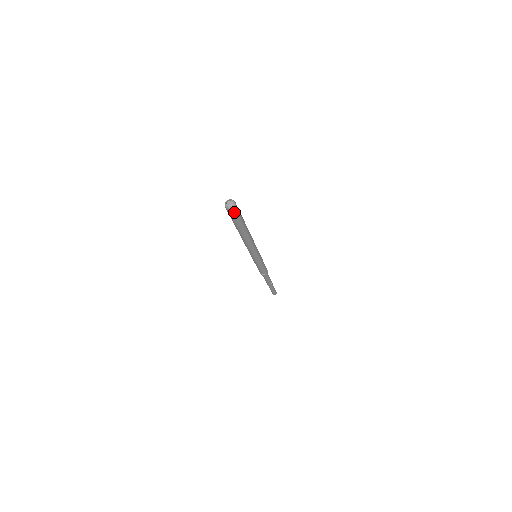
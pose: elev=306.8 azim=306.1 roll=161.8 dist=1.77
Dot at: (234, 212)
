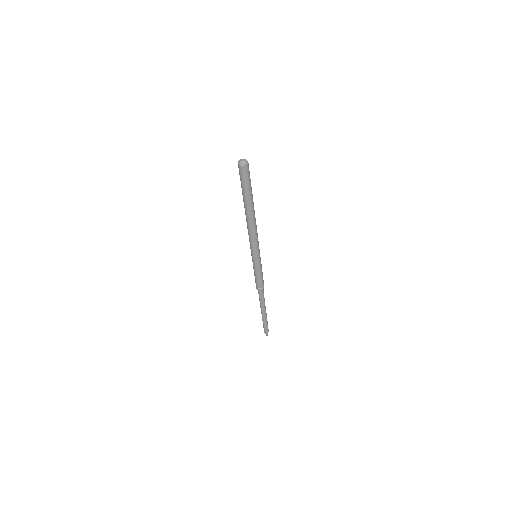
Dot at: (245, 172)
